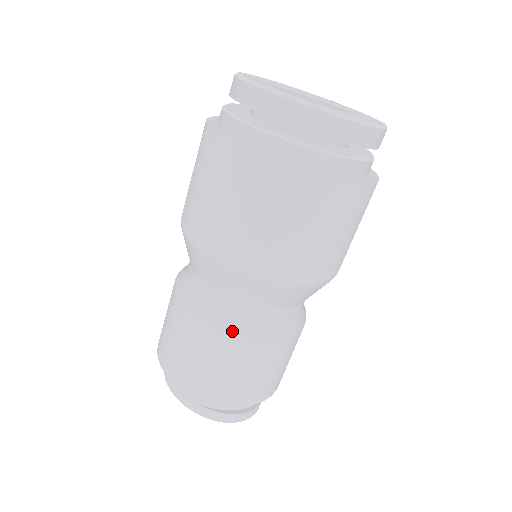
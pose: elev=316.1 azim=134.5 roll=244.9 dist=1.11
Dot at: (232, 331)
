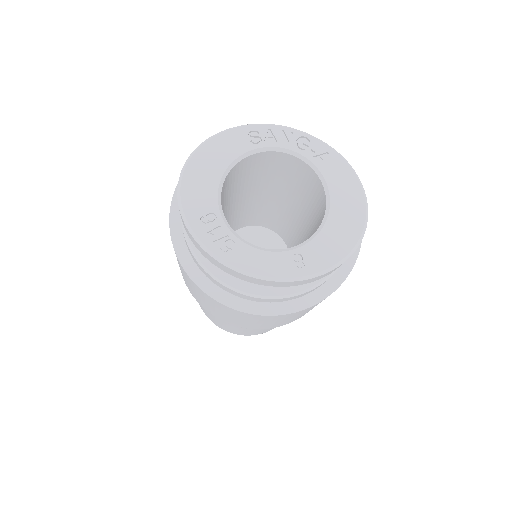
Dot at: occluded
